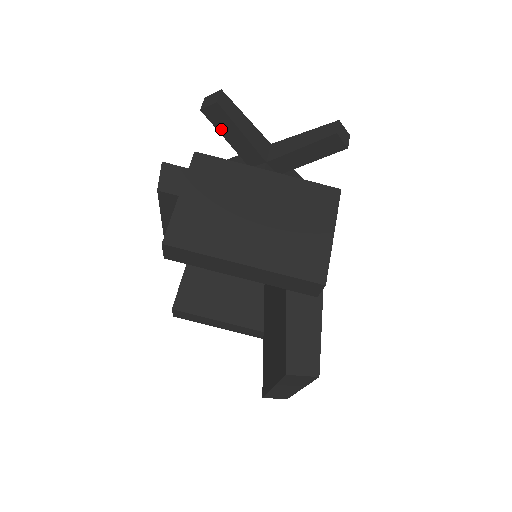
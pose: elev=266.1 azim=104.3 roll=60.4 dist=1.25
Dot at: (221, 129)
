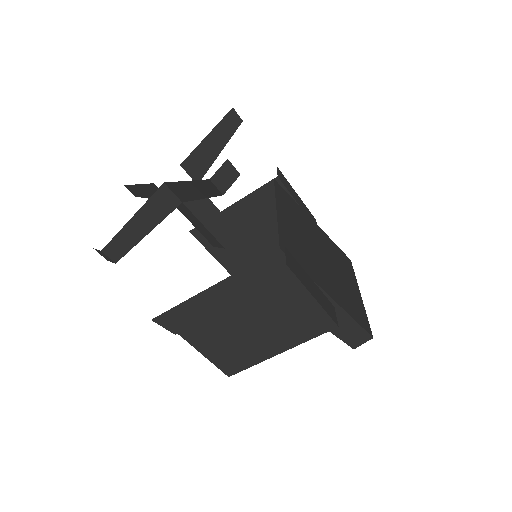
Dot at: occluded
